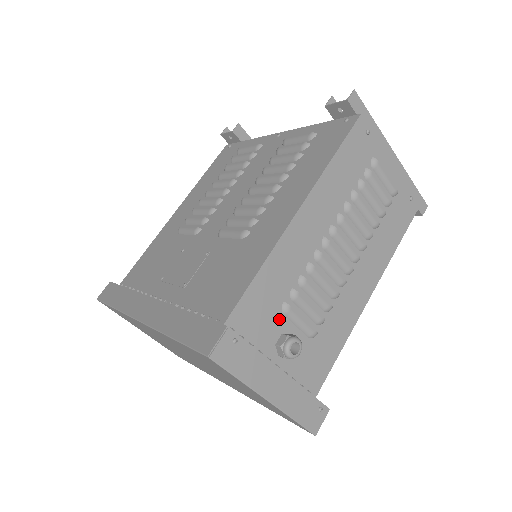
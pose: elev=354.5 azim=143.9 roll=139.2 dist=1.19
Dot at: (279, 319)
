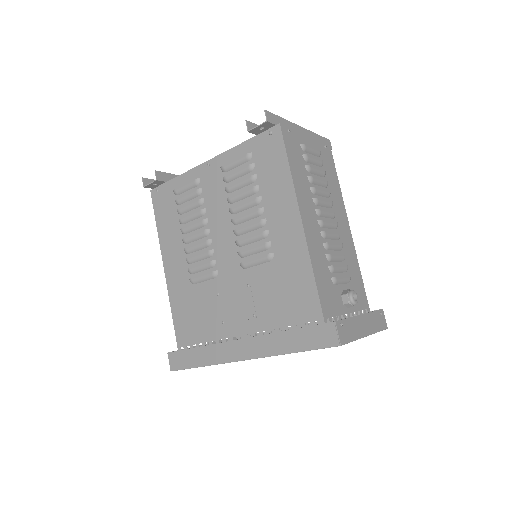
Dot at: (335, 289)
